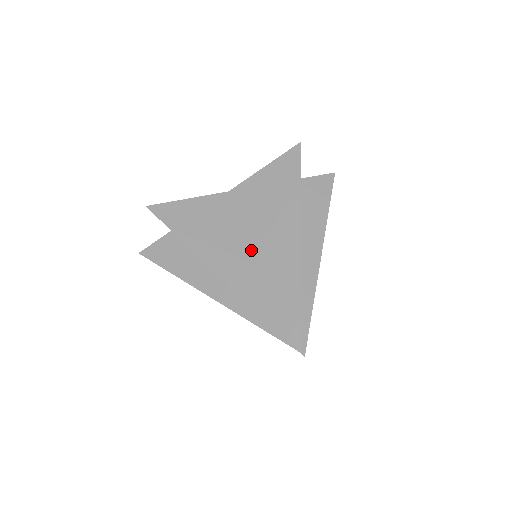
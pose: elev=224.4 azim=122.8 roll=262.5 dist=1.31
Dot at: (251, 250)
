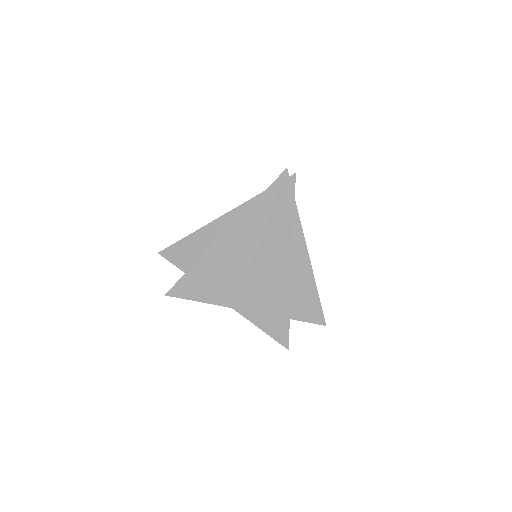
Dot at: occluded
